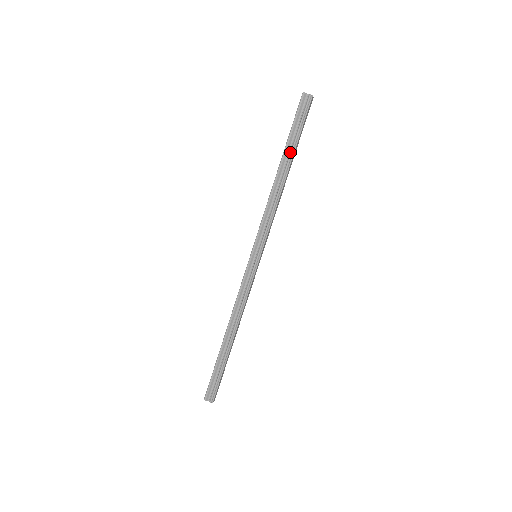
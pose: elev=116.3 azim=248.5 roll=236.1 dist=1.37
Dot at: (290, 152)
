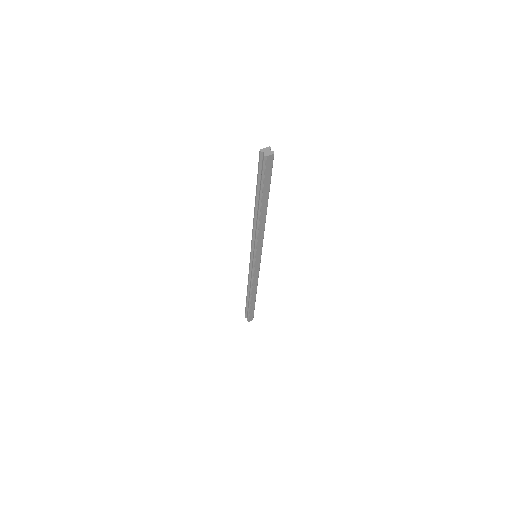
Dot at: (259, 197)
